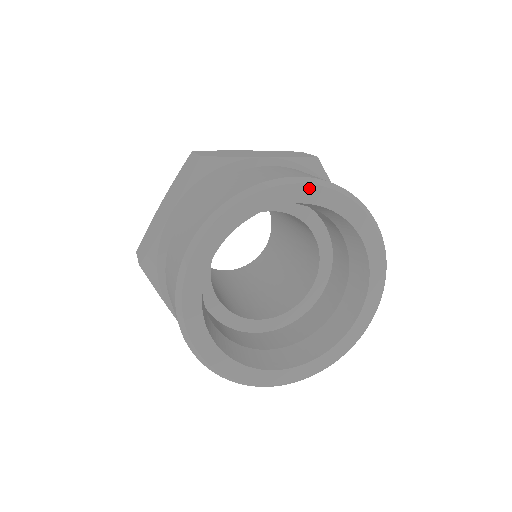
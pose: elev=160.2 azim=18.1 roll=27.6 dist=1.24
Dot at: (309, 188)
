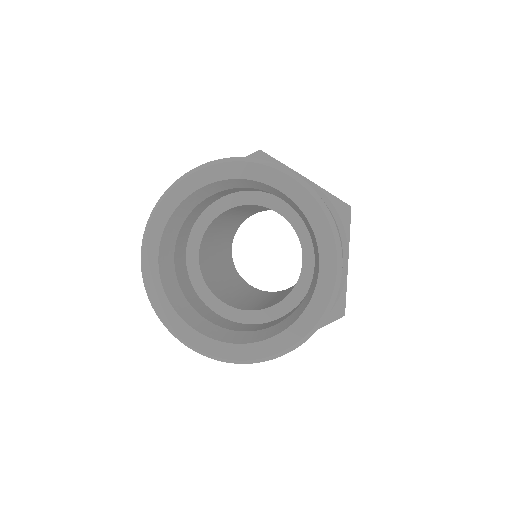
Dot at: (202, 173)
